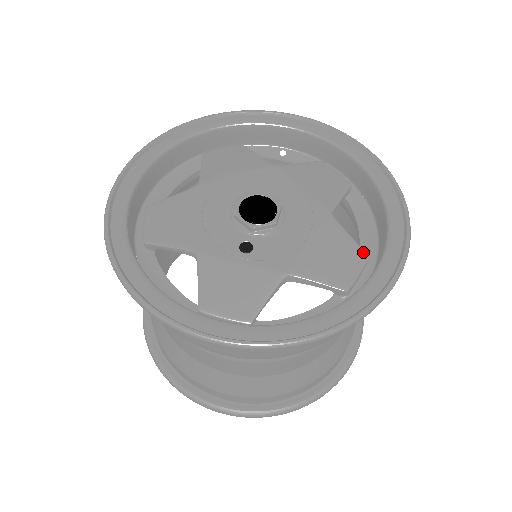
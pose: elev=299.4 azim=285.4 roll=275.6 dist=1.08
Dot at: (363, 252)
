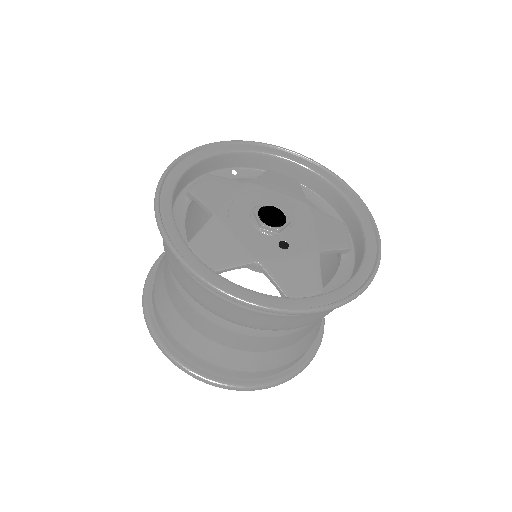
Dot at: (340, 221)
